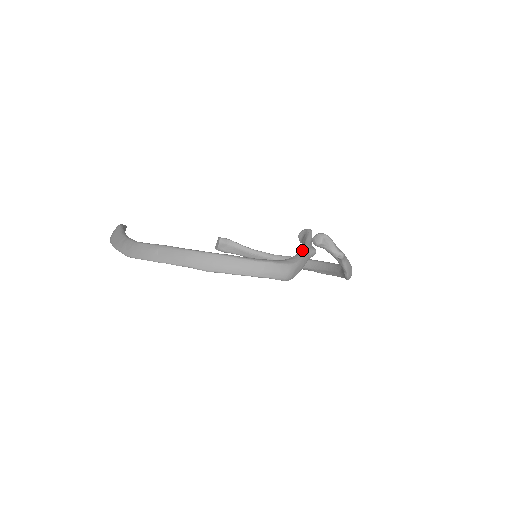
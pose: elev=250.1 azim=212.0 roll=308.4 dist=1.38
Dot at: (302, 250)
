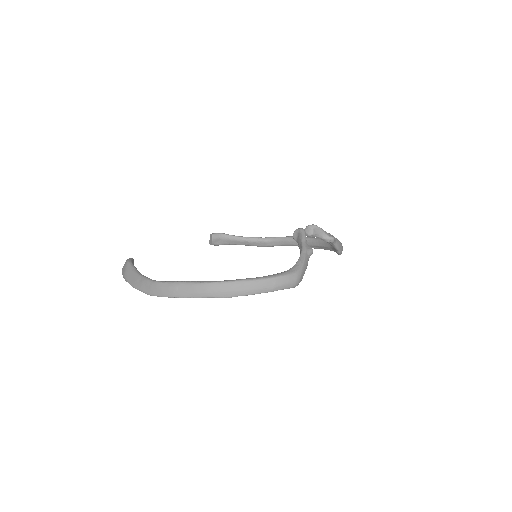
Dot at: (302, 254)
